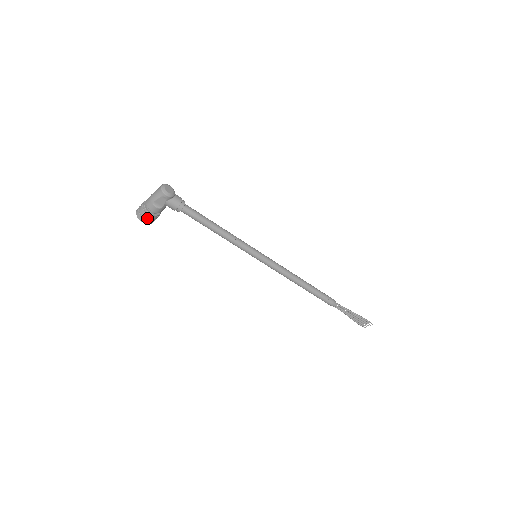
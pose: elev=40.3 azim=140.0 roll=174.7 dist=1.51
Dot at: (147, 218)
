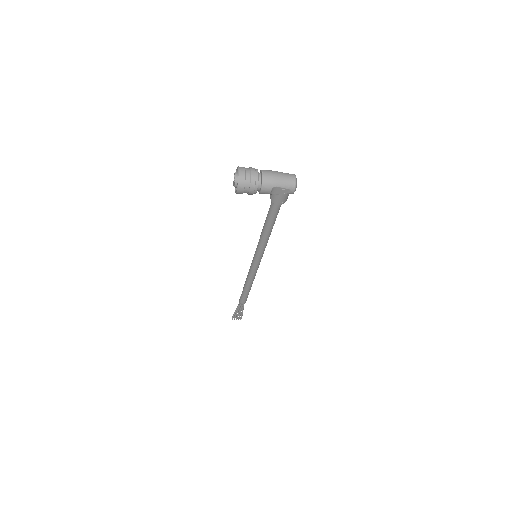
Dot at: (247, 191)
